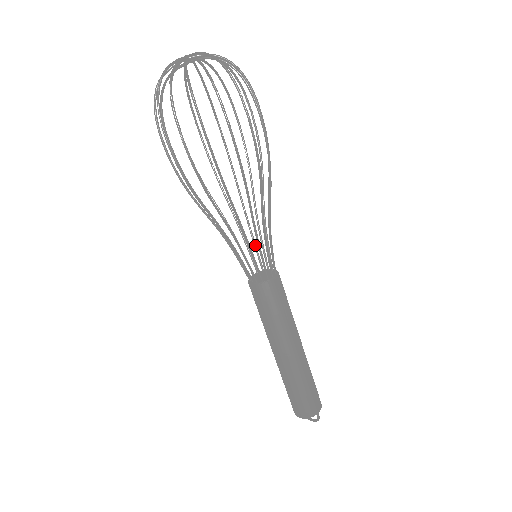
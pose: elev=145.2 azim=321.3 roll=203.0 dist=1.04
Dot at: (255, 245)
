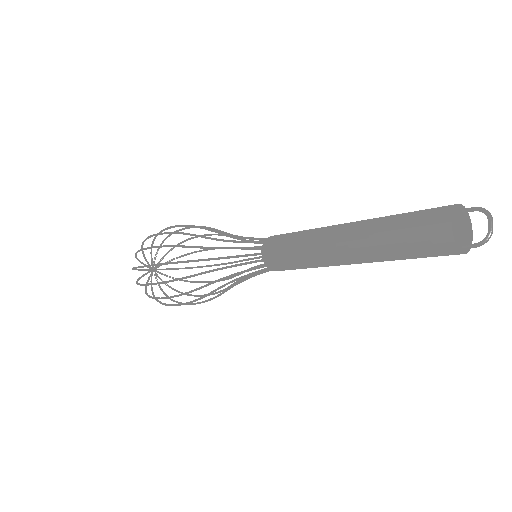
Dot at: occluded
